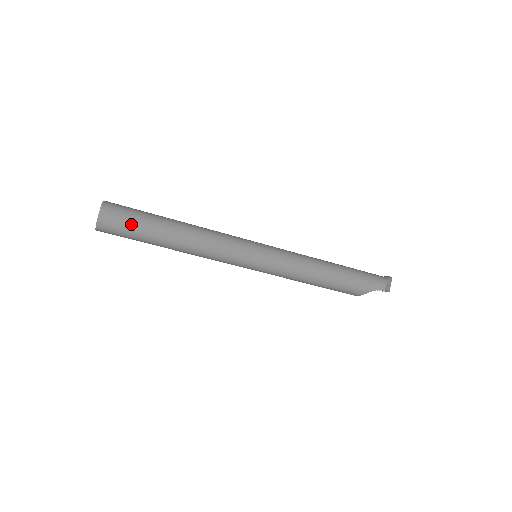
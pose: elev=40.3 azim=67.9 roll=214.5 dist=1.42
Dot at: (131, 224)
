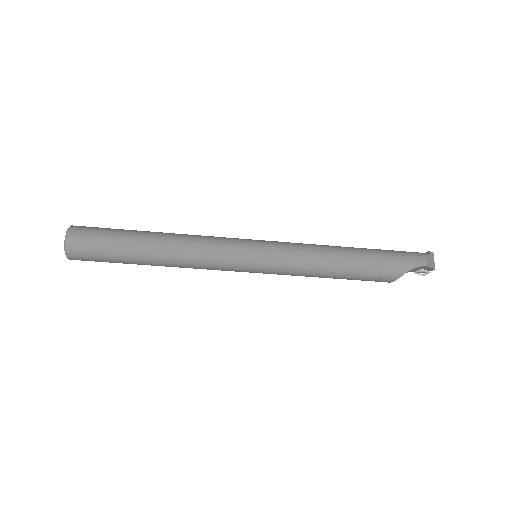
Dot at: (102, 242)
